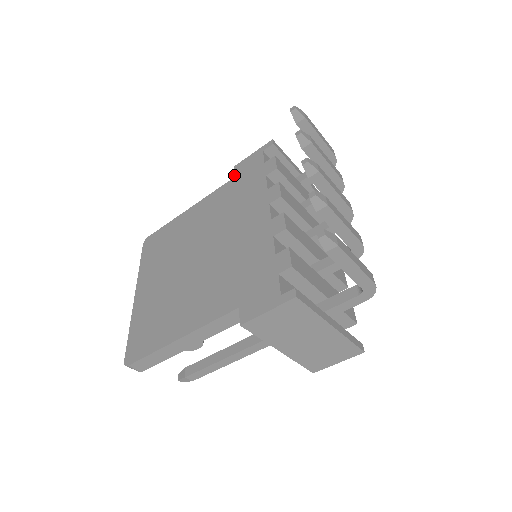
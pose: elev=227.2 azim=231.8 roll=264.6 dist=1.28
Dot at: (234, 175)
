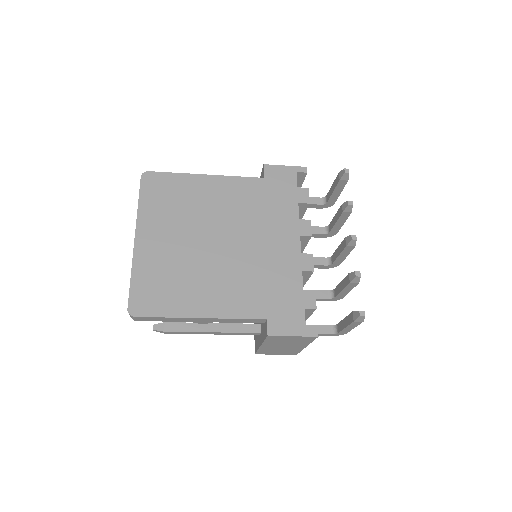
Dot at: (264, 175)
